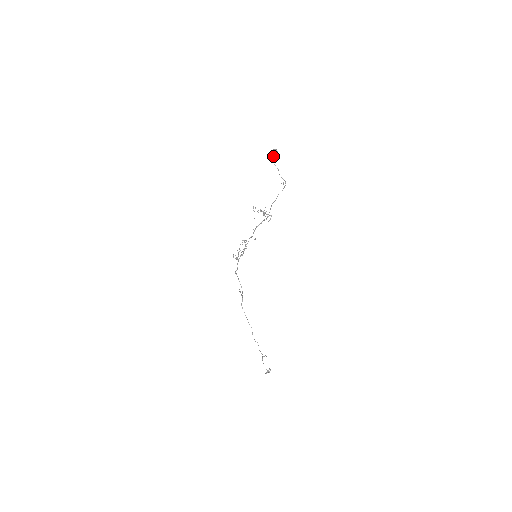
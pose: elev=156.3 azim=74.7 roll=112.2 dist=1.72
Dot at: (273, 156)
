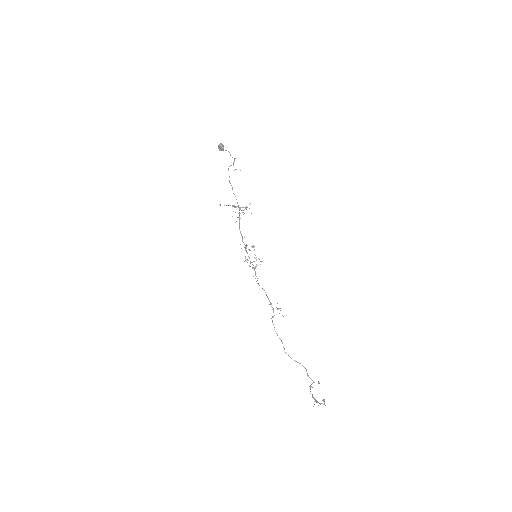
Dot at: occluded
